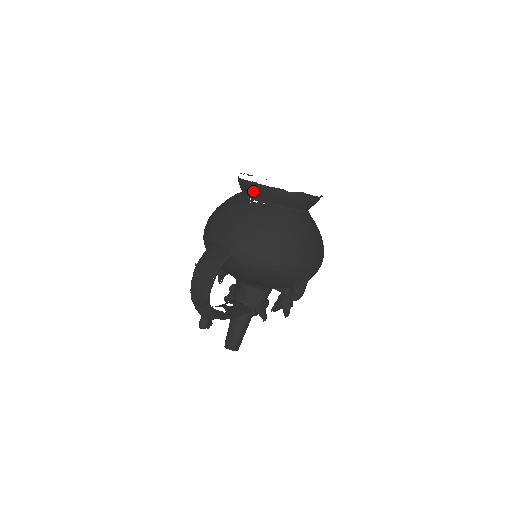
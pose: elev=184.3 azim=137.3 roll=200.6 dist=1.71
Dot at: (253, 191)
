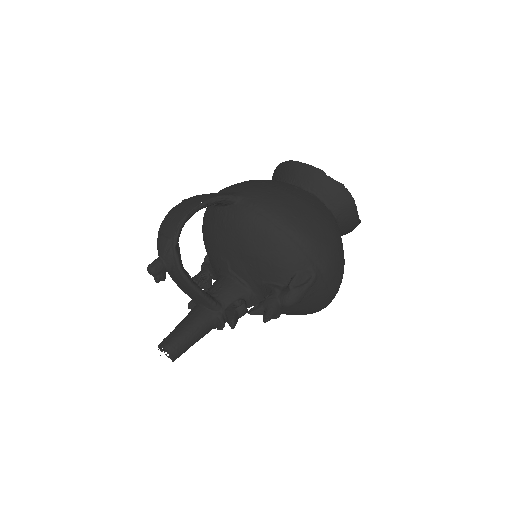
Dot at: (287, 172)
